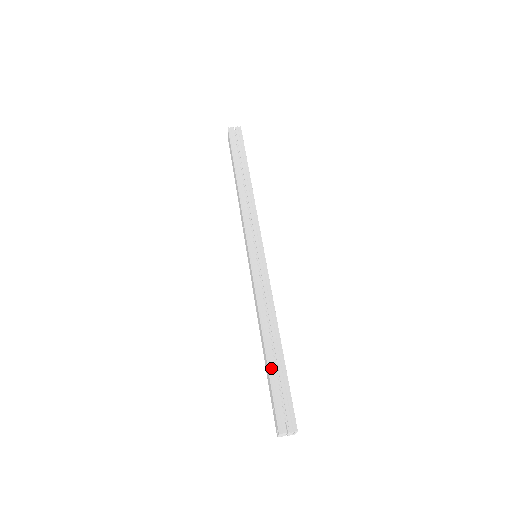
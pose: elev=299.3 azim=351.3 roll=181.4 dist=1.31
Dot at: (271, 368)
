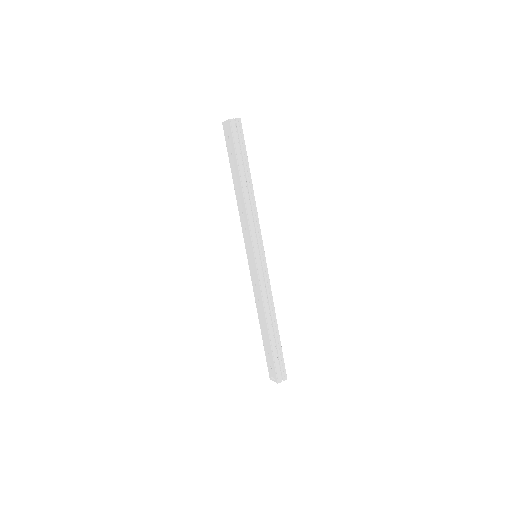
Dot at: (272, 345)
